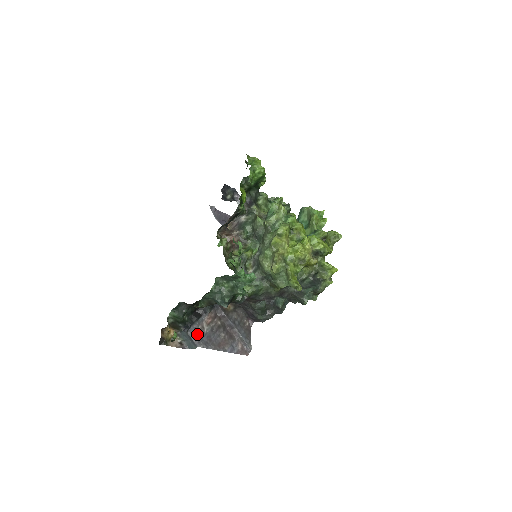
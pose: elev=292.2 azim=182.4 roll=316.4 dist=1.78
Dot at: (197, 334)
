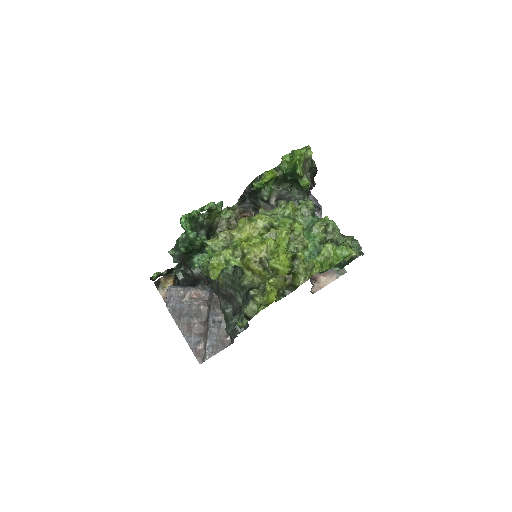
Dot at: (175, 295)
